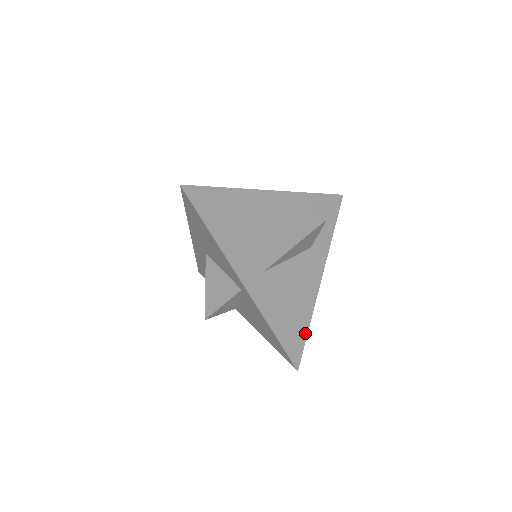
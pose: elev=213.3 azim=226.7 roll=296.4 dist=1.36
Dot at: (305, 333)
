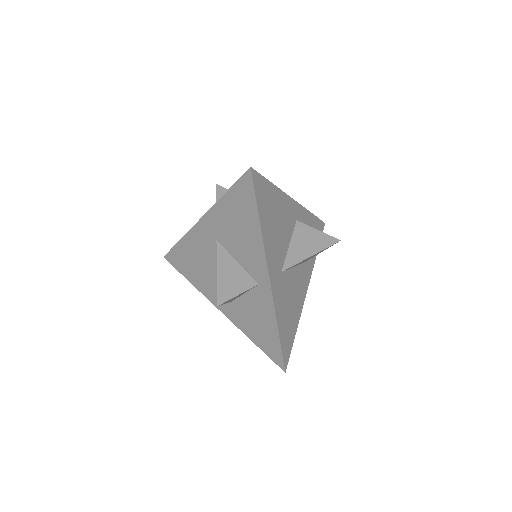
Dot at: (293, 338)
